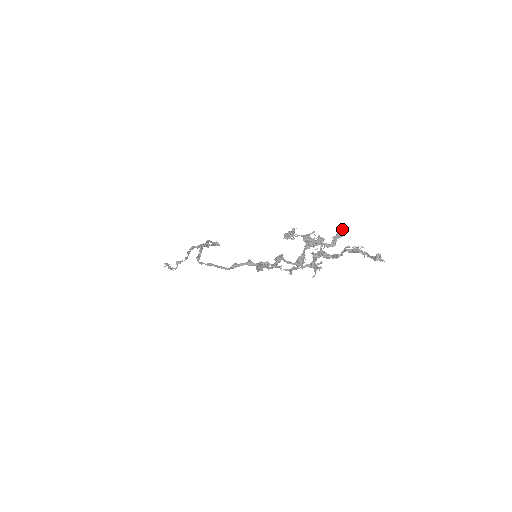
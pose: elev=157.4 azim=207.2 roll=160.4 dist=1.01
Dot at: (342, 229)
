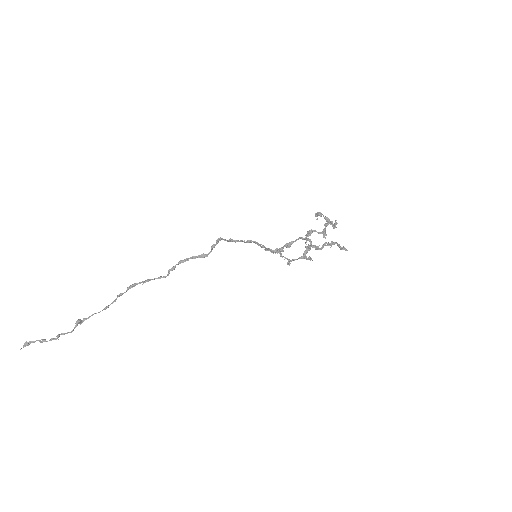
Dot at: (336, 220)
